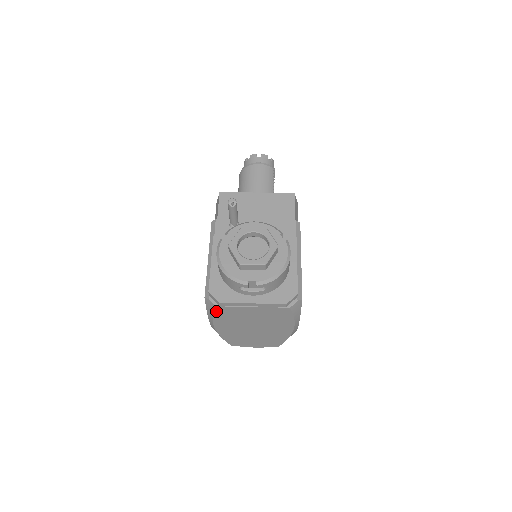
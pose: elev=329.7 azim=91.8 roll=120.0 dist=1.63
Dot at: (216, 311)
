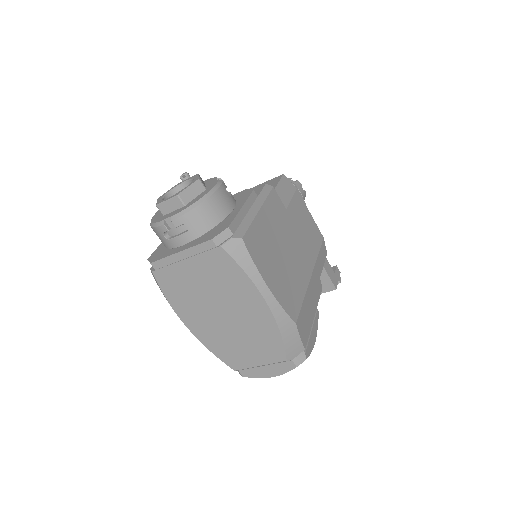
Dot at: (160, 283)
